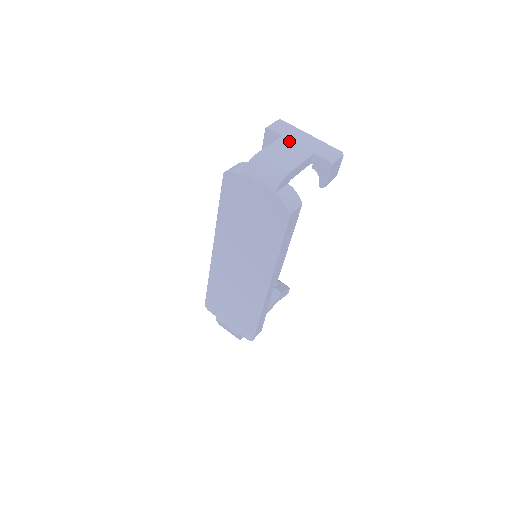
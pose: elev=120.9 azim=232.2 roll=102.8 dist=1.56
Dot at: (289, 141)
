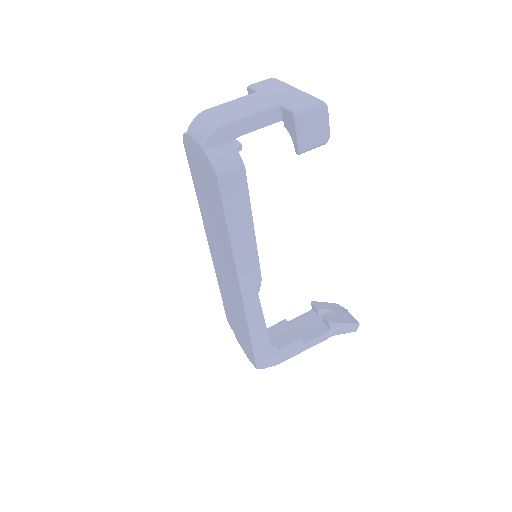
Dot at: (259, 95)
